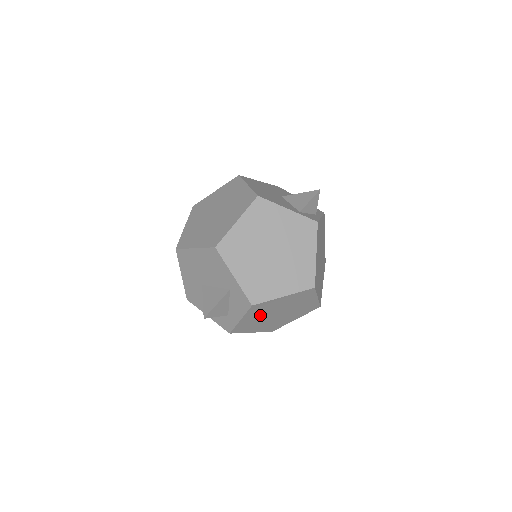
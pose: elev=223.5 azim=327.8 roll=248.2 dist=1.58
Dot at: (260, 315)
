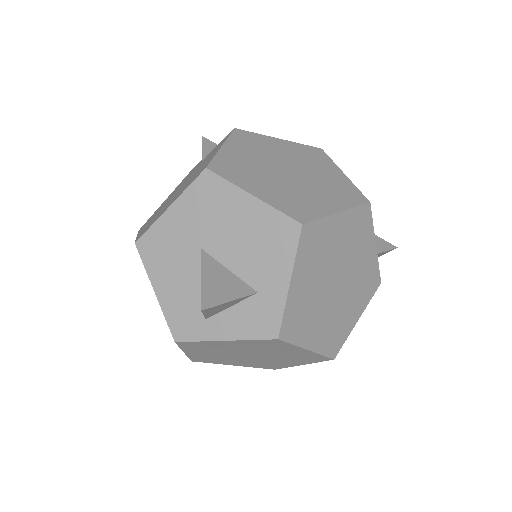
Dot at: (244, 347)
